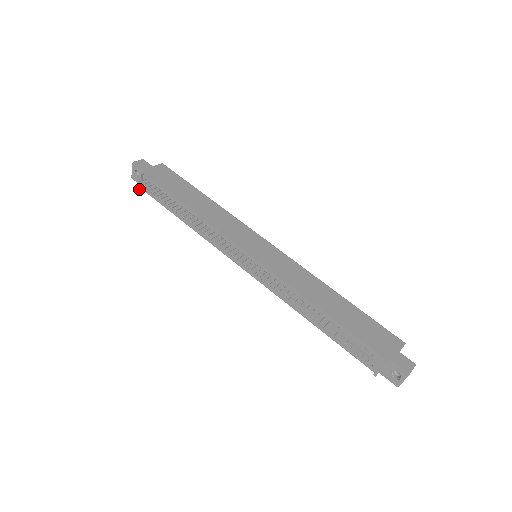
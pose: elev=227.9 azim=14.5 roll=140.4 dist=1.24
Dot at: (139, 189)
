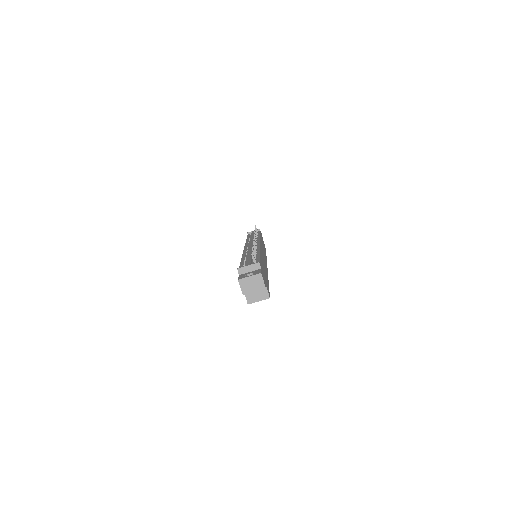
Dot at: (248, 232)
